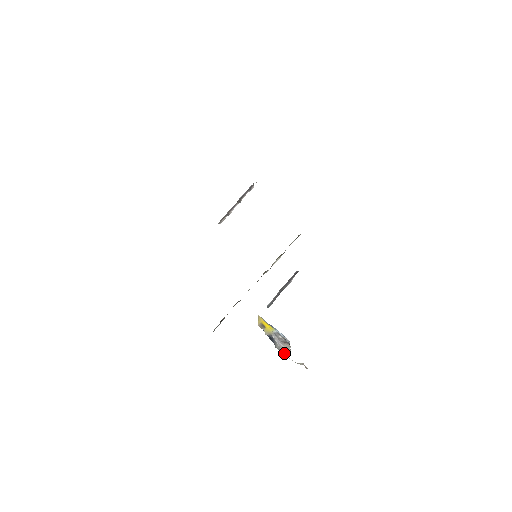
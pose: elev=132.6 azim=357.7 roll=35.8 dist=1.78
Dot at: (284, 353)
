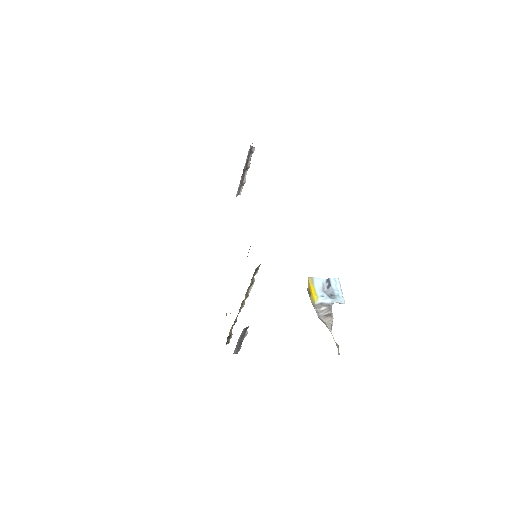
Dot at: occluded
